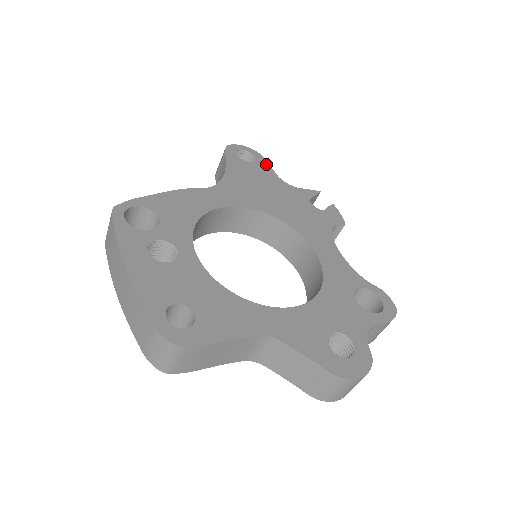
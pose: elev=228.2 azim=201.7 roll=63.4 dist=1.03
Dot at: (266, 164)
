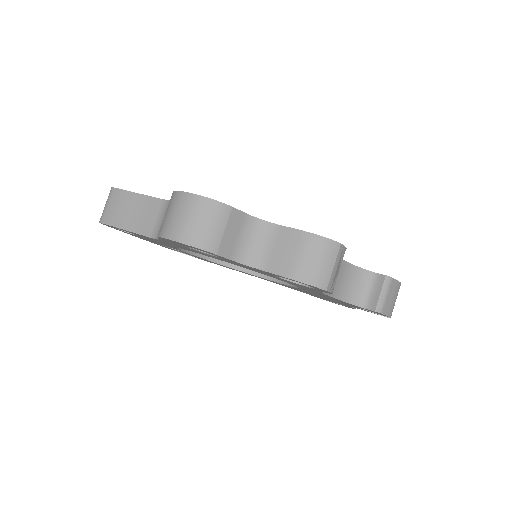
Dot at: occluded
